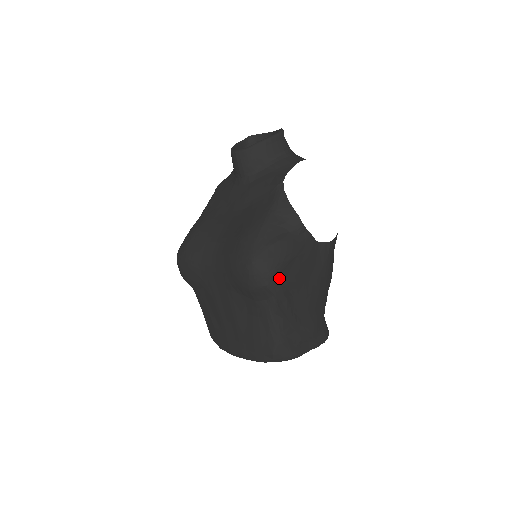
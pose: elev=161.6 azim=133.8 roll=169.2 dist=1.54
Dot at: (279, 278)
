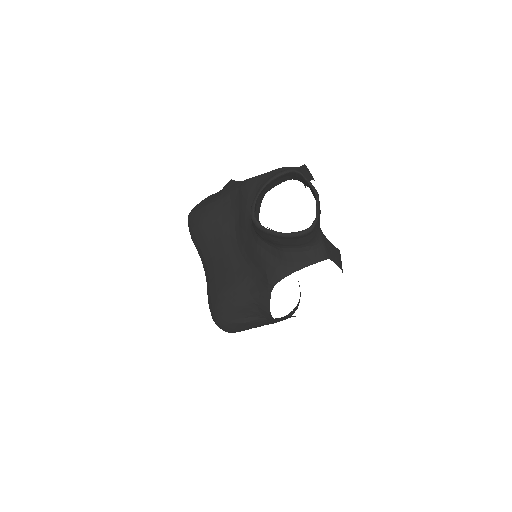
Dot at: occluded
